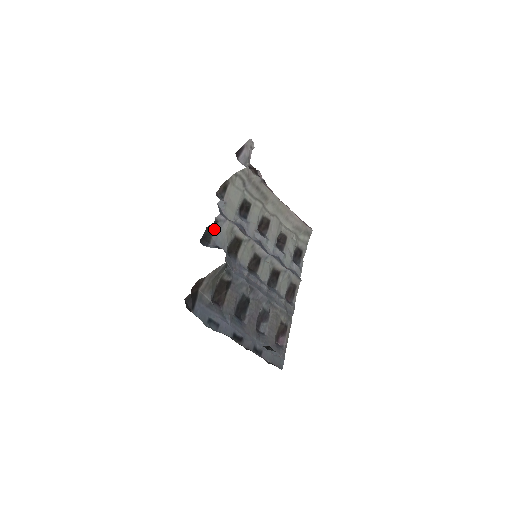
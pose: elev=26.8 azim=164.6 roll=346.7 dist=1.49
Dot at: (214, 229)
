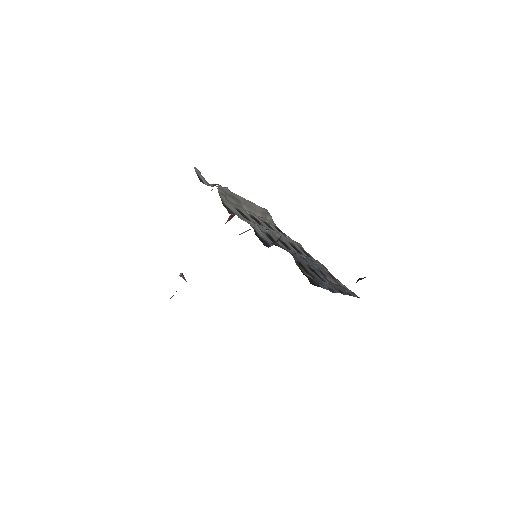
Dot at: (258, 234)
